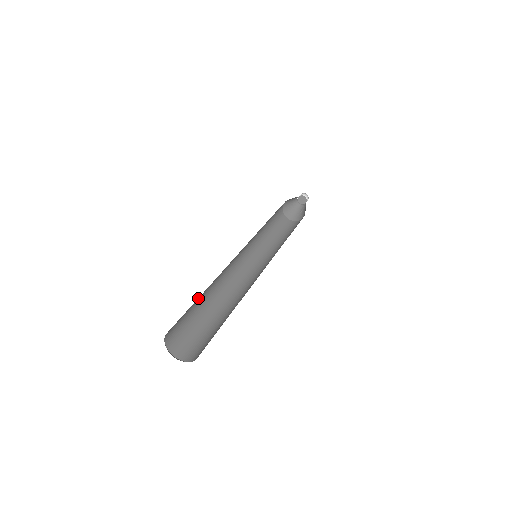
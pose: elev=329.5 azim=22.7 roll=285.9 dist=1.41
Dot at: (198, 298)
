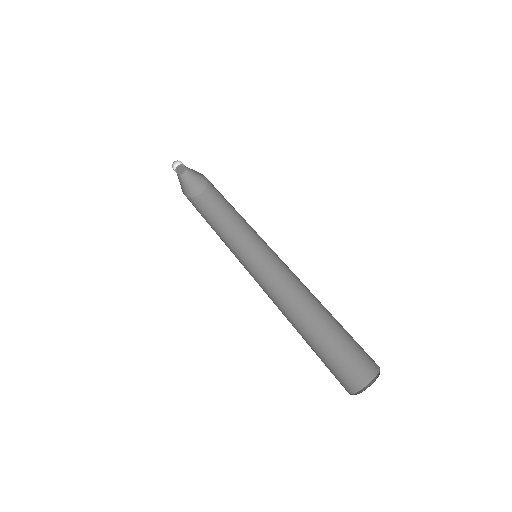
Dot at: occluded
